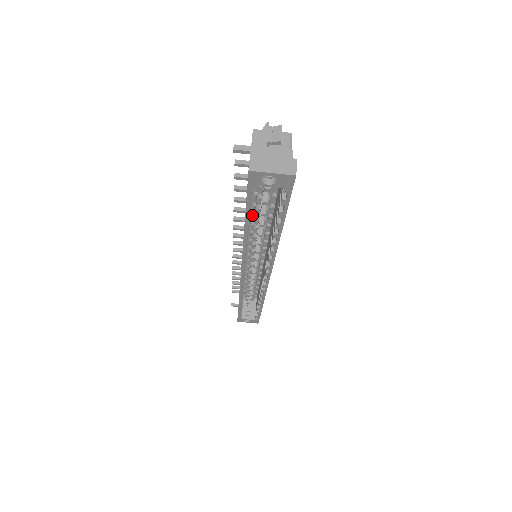
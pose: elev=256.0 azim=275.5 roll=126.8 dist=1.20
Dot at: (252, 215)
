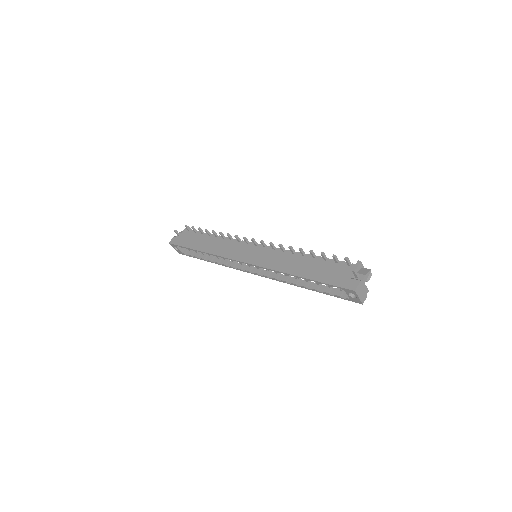
Dot at: occluded
